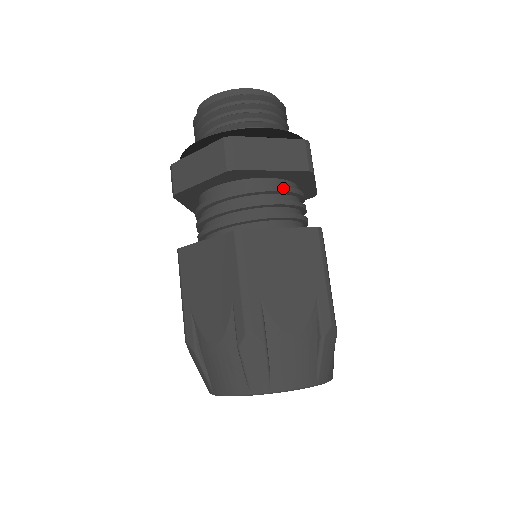
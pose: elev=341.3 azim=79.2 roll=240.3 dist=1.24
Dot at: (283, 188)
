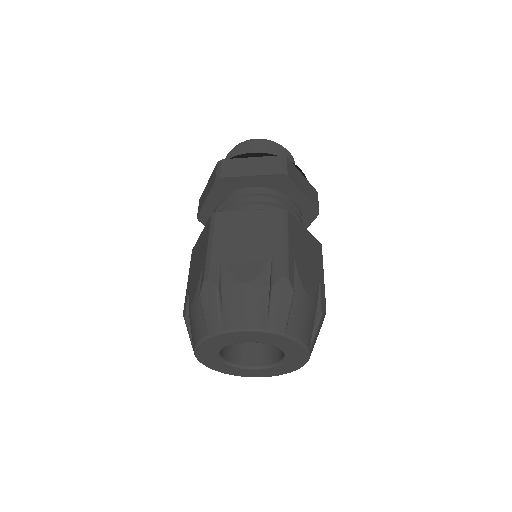
Dot at: (264, 191)
